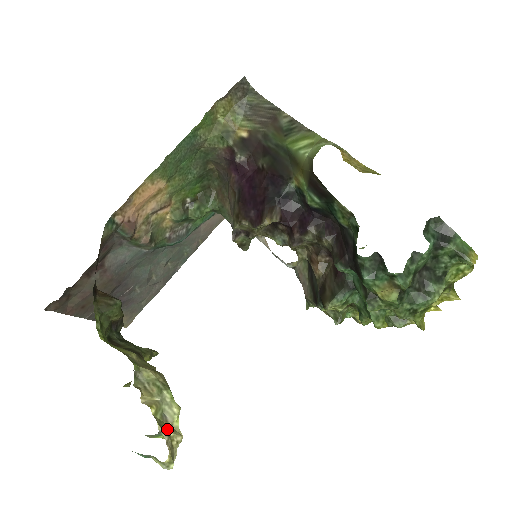
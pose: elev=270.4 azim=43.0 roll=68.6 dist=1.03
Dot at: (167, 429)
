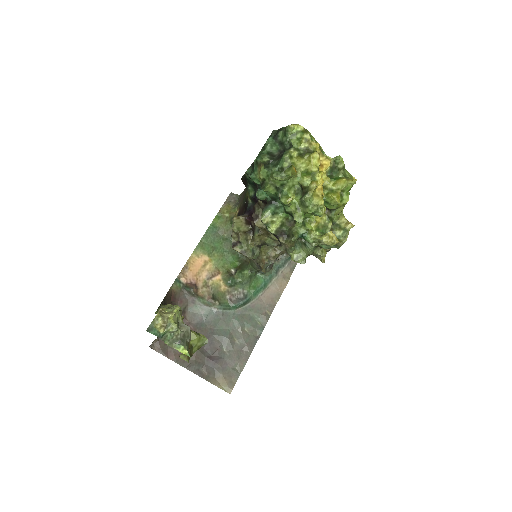
Dot at: (165, 311)
